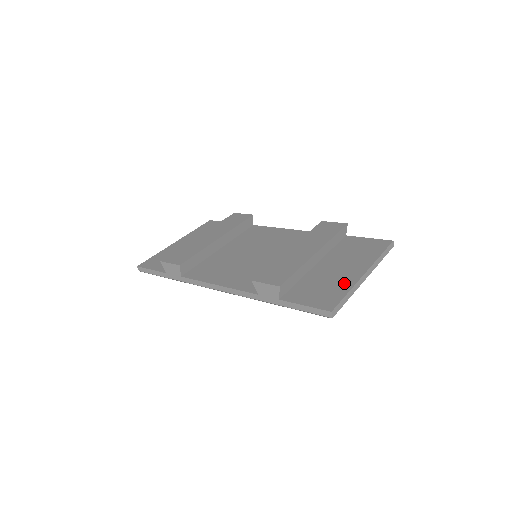
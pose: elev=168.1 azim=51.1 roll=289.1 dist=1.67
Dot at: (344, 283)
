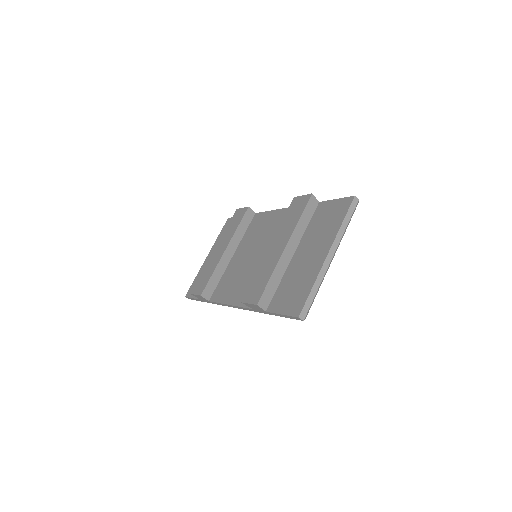
Dot at: (310, 275)
